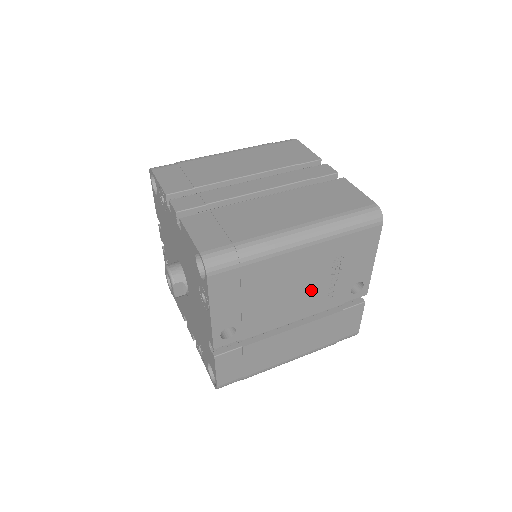
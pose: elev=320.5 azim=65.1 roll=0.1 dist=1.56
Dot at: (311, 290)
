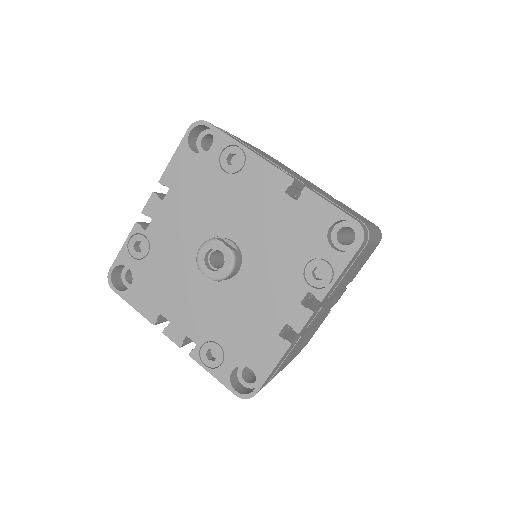
Dot at: occluded
